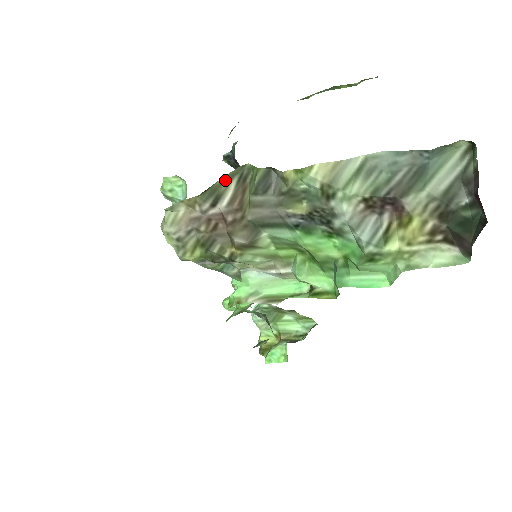
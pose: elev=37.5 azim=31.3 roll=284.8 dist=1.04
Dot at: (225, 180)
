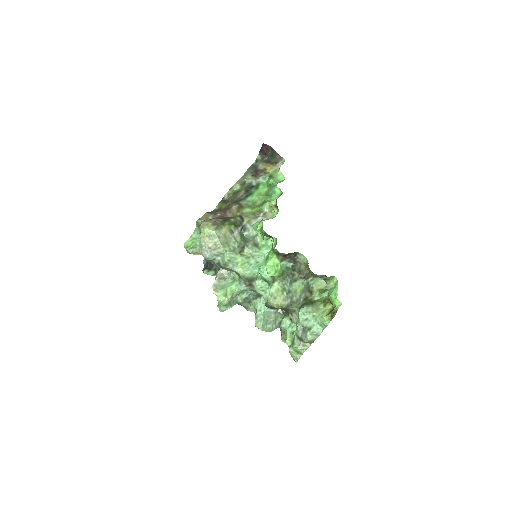
Dot at: (212, 212)
